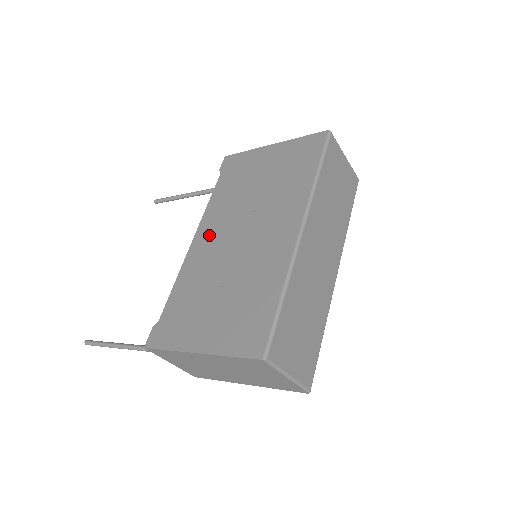
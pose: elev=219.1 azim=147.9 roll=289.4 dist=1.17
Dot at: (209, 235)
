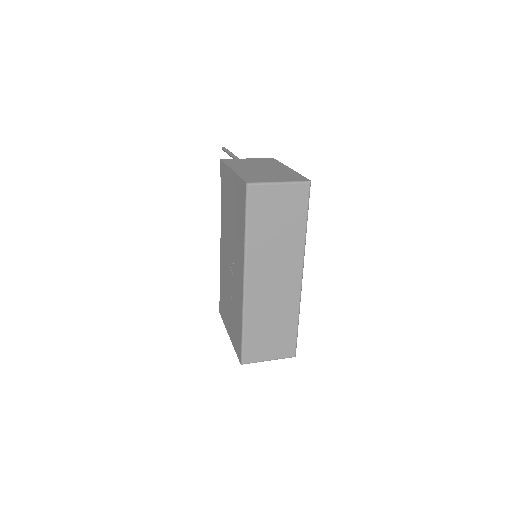
Dot at: (223, 245)
